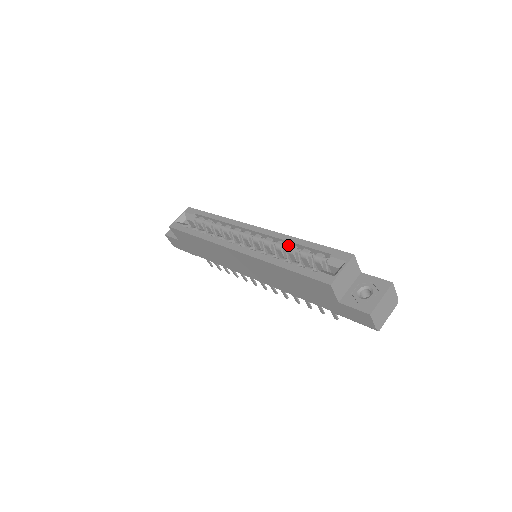
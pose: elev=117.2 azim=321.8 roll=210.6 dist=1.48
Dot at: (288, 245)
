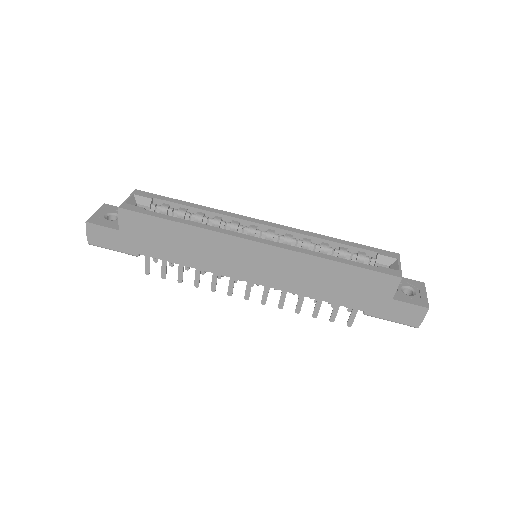
Dot at: (314, 243)
